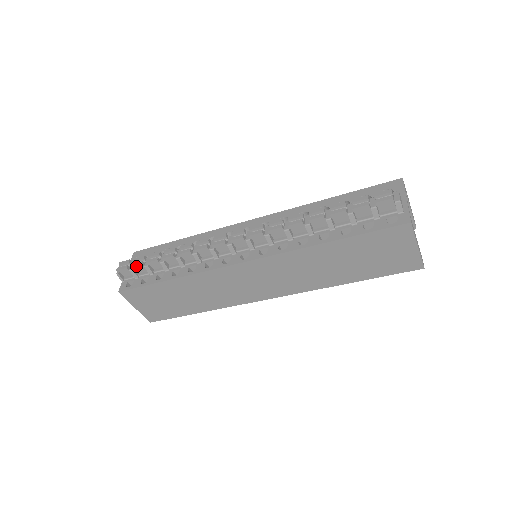
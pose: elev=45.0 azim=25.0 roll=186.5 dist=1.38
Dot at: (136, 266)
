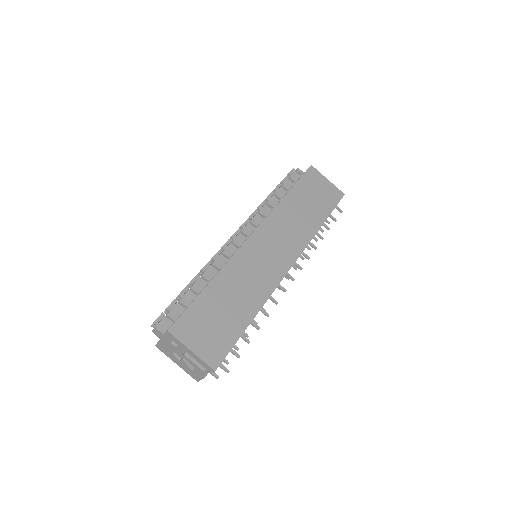
Dot at: (171, 305)
